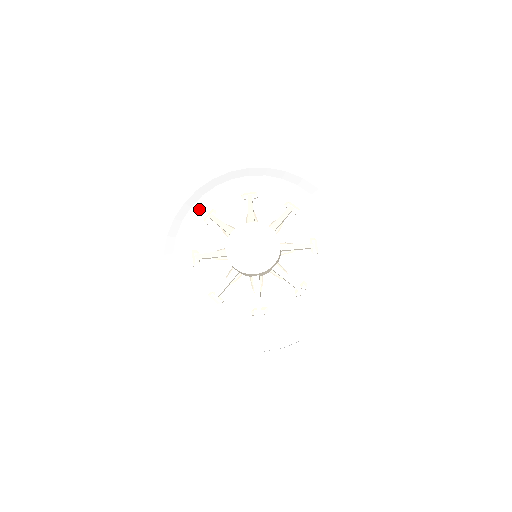
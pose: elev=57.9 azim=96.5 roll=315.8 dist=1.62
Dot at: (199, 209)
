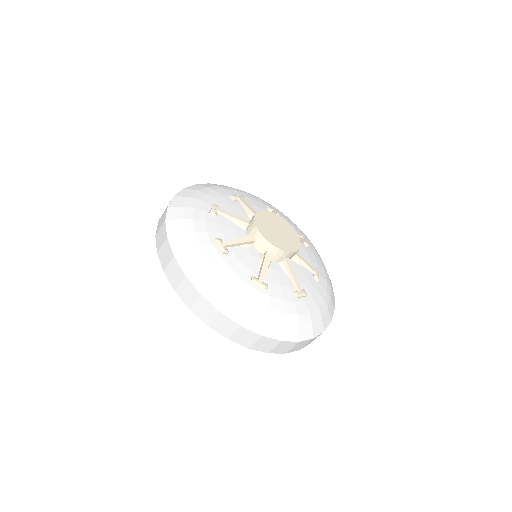
Dot at: (228, 190)
